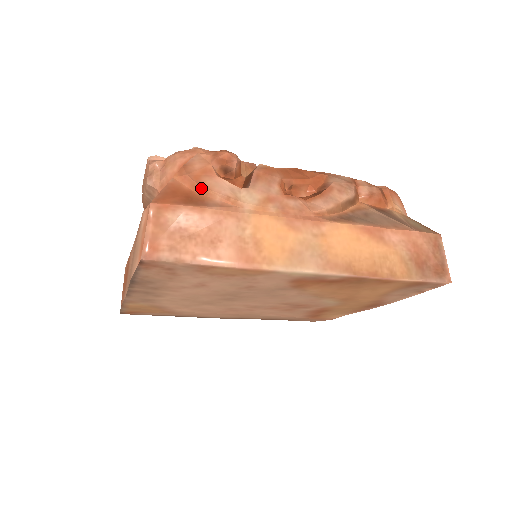
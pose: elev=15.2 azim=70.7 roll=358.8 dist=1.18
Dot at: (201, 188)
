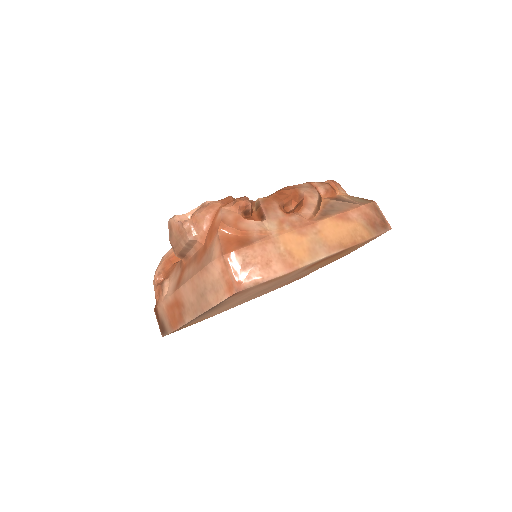
Dot at: (242, 232)
